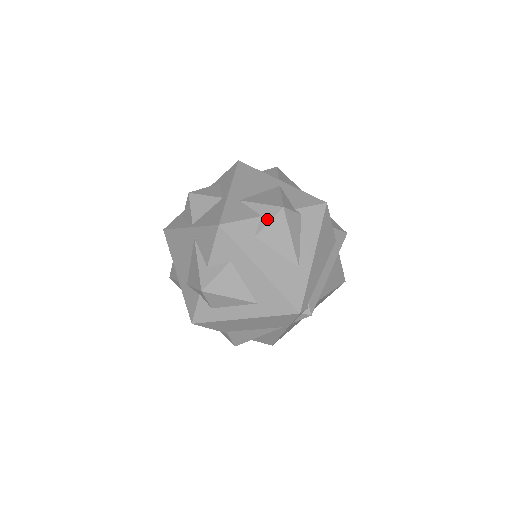
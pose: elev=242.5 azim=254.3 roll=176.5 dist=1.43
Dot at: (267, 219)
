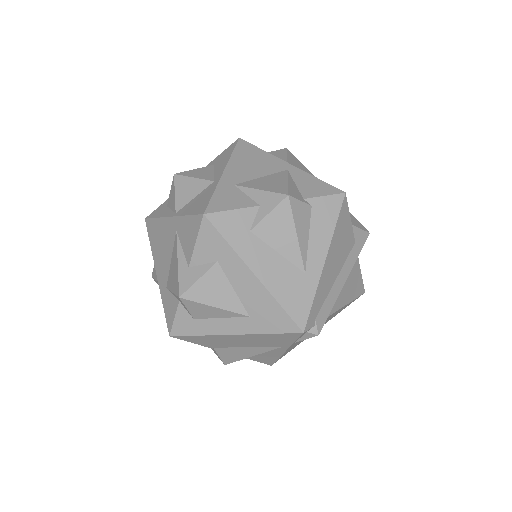
Dot at: (267, 209)
